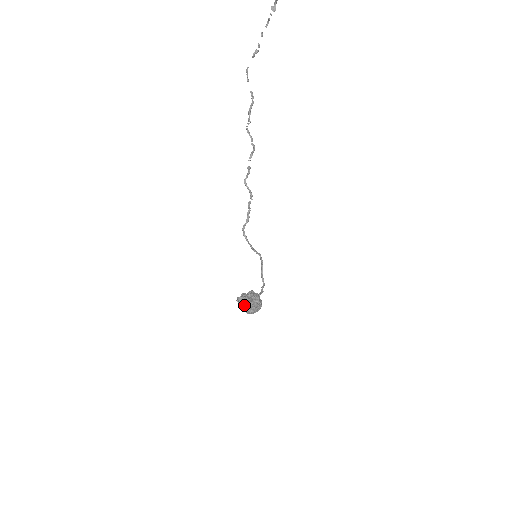
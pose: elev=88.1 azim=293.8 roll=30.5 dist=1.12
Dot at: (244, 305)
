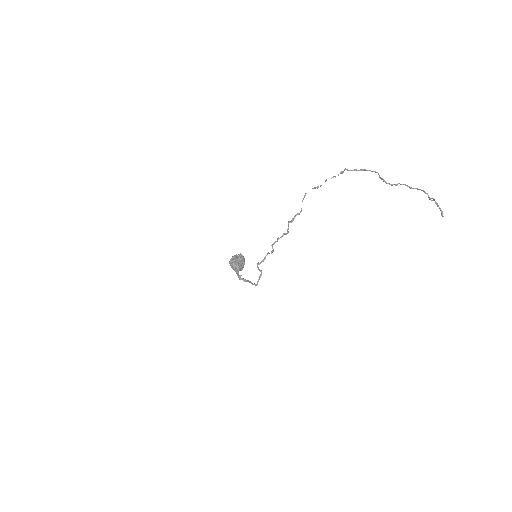
Dot at: (234, 269)
